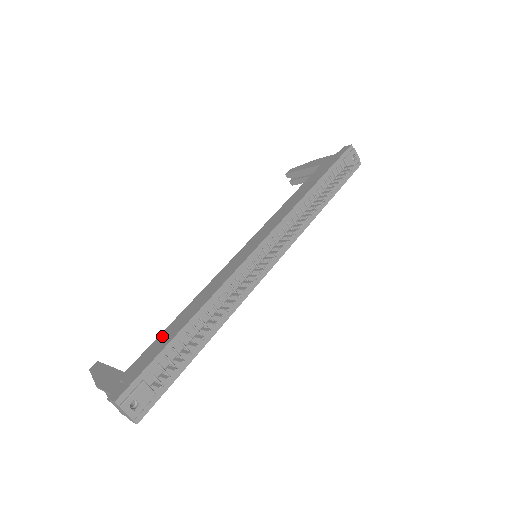
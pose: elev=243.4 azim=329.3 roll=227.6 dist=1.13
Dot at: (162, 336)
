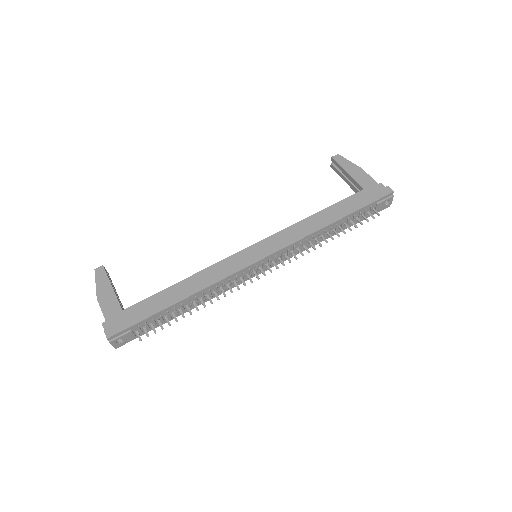
Dot at: (157, 298)
